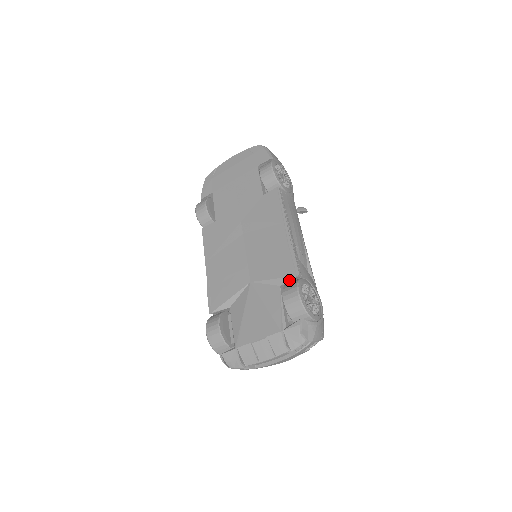
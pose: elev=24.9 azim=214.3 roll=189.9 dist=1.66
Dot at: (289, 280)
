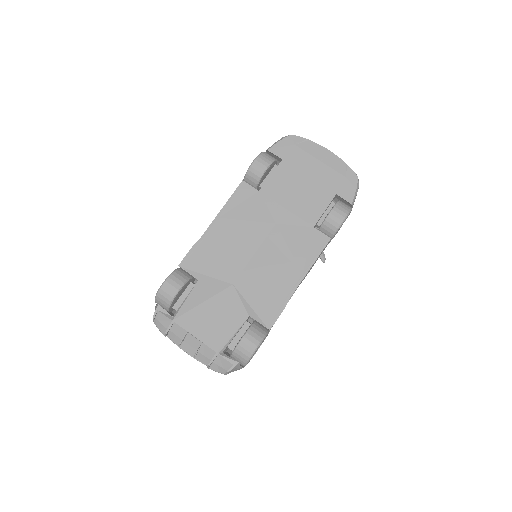
Dot at: (260, 323)
